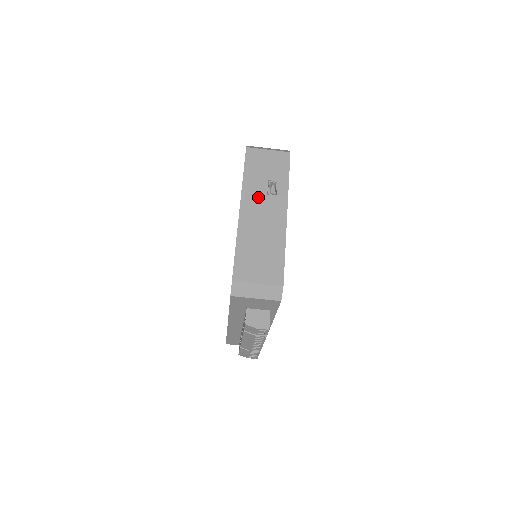
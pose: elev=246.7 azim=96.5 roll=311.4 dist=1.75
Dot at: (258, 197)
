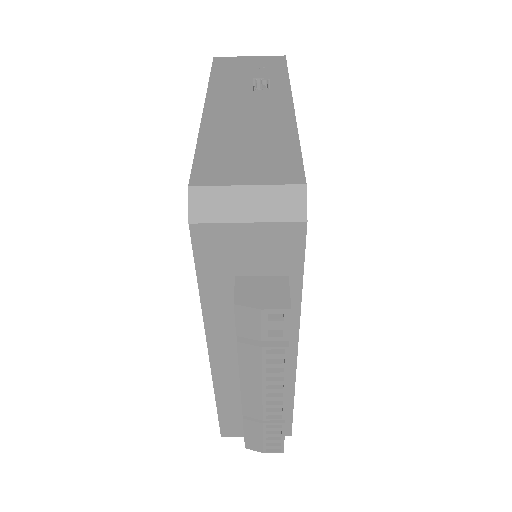
Dot at: (237, 93)
